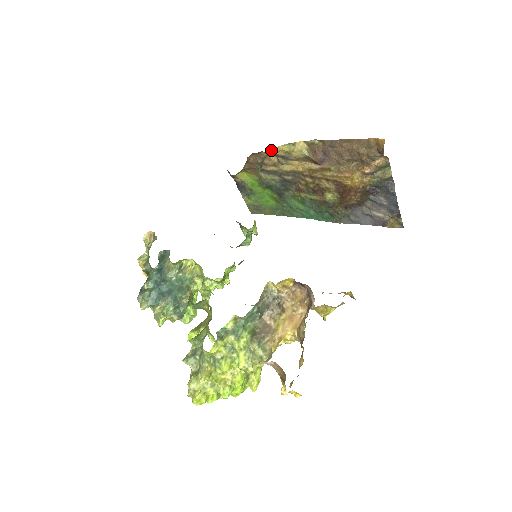
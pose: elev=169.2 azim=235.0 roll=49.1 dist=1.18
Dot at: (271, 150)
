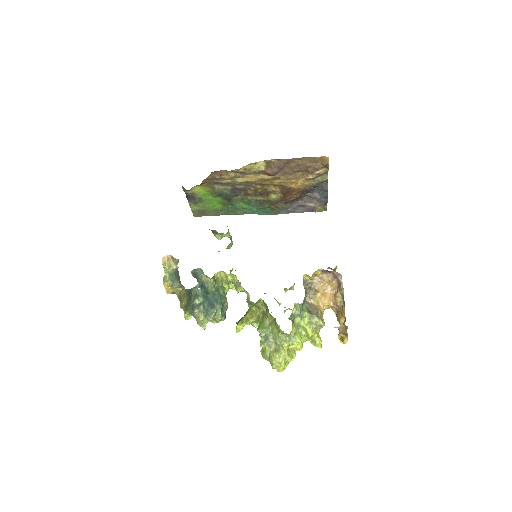
Dot at: (238, 170)
